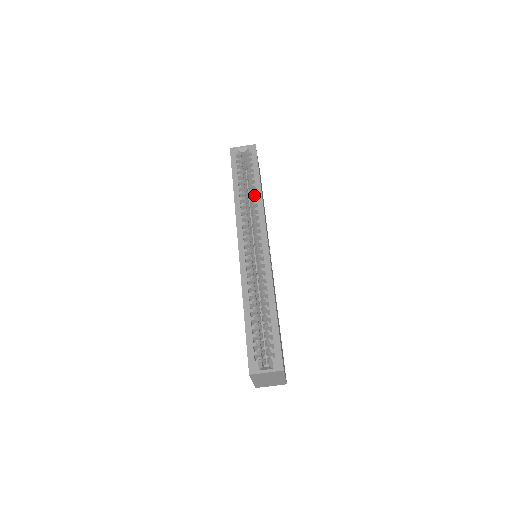
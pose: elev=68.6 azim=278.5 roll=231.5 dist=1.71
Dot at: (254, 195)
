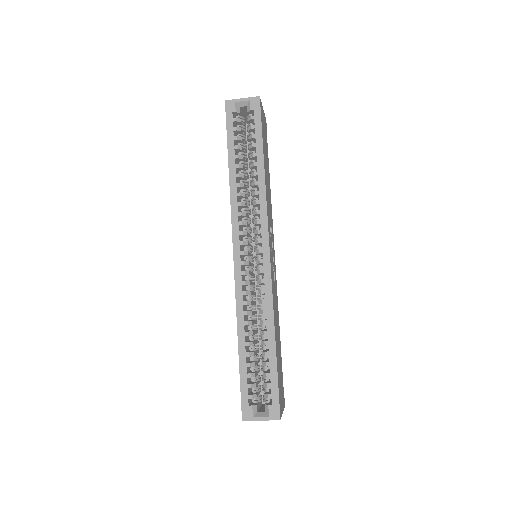
Dot at: (255, 181)
